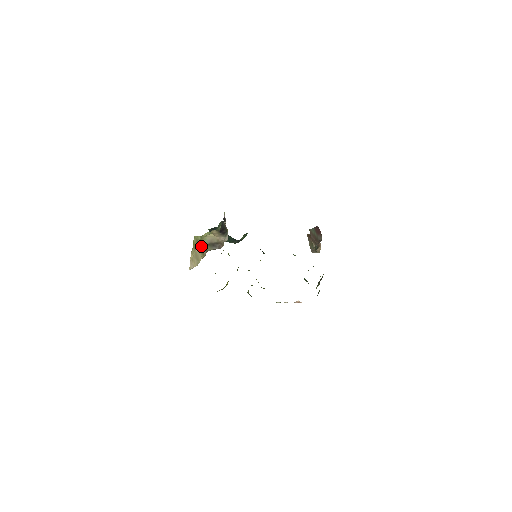
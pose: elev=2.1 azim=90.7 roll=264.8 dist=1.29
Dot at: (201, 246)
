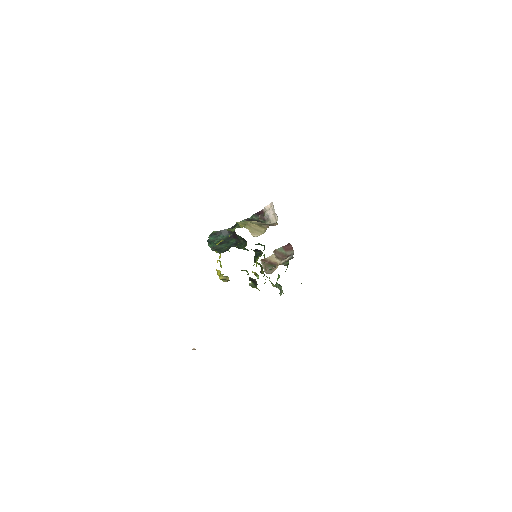
Dot at: (256, 224)
